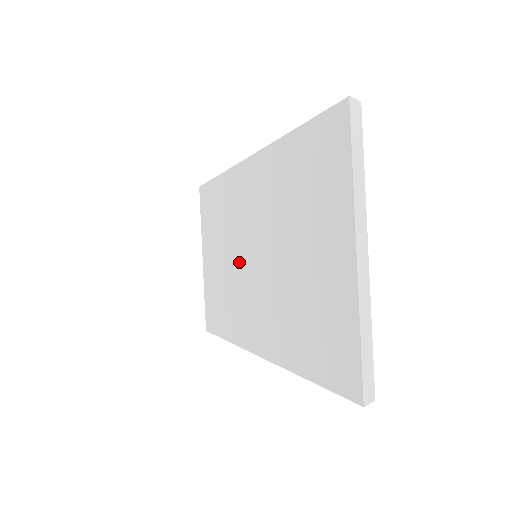
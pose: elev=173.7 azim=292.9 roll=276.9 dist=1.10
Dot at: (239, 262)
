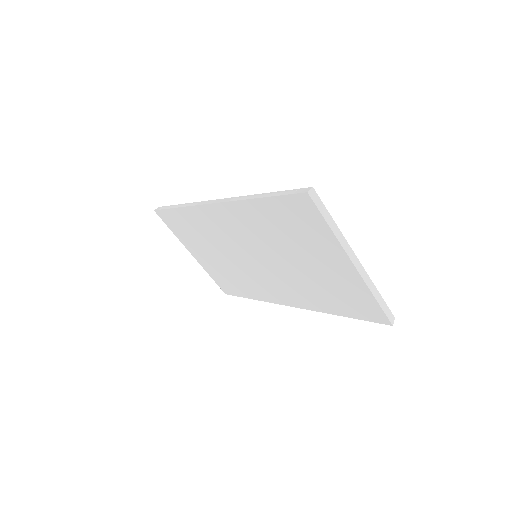
Dot at: (241, 261)
